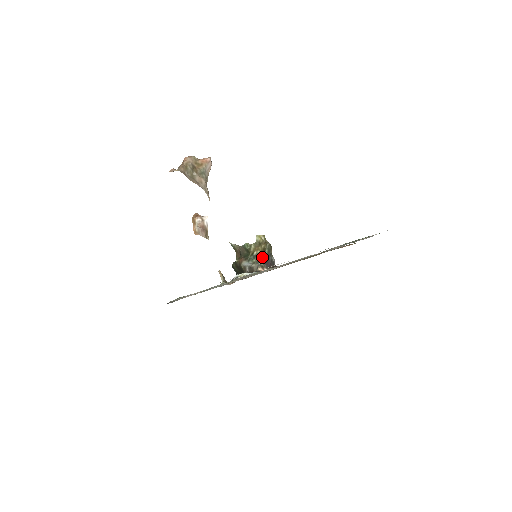
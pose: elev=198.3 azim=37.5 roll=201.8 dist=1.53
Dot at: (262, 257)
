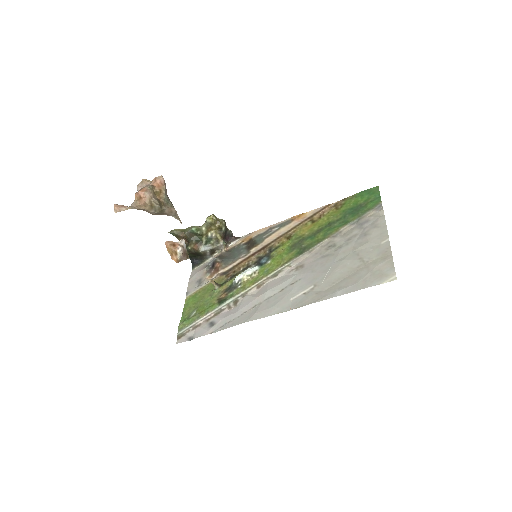
Dot at: (221, 236)
